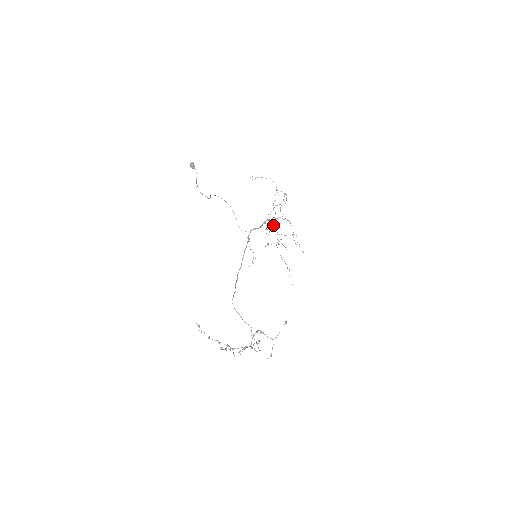
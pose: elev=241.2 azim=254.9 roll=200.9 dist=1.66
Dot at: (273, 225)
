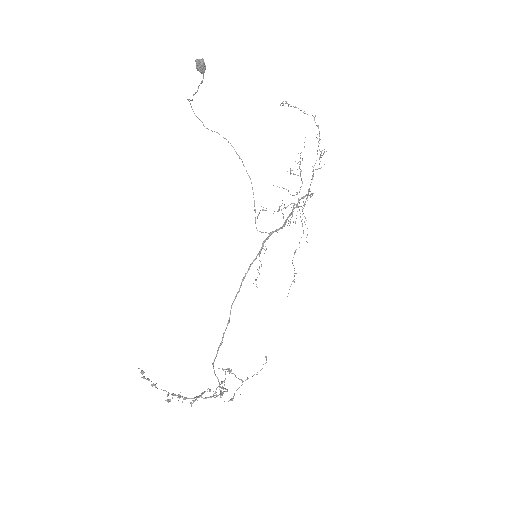
Dot at: (300, 216)
